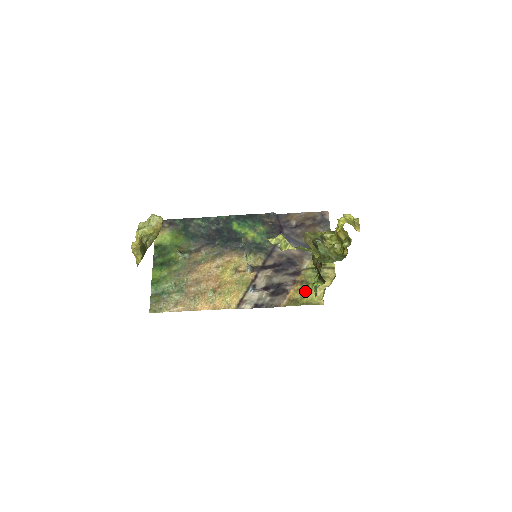
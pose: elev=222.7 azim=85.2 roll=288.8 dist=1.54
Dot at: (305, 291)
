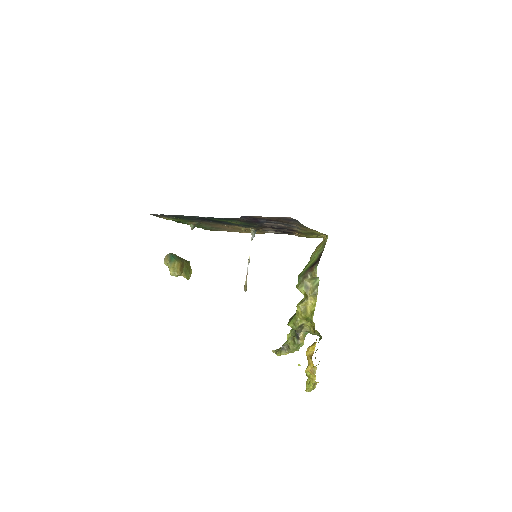
Dot at: occluded
